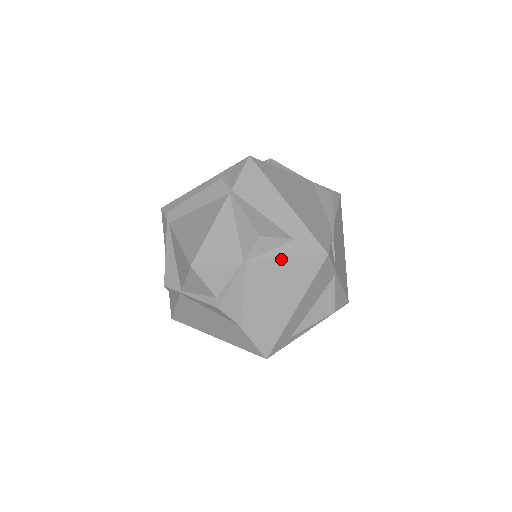
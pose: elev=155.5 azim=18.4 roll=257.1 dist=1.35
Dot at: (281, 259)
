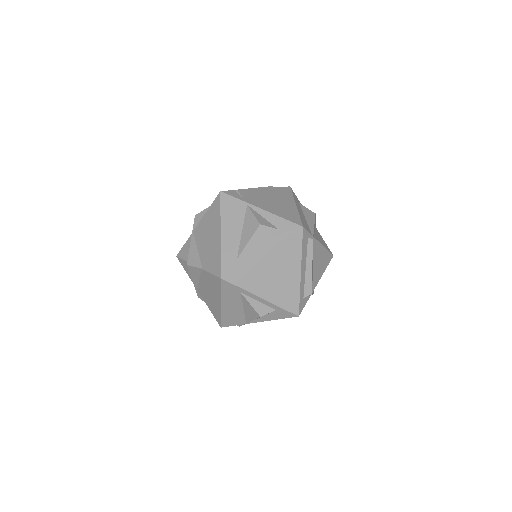
Dot at: (205, 215)
